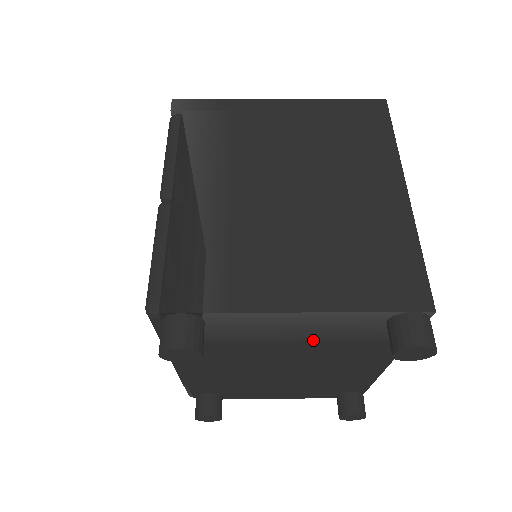
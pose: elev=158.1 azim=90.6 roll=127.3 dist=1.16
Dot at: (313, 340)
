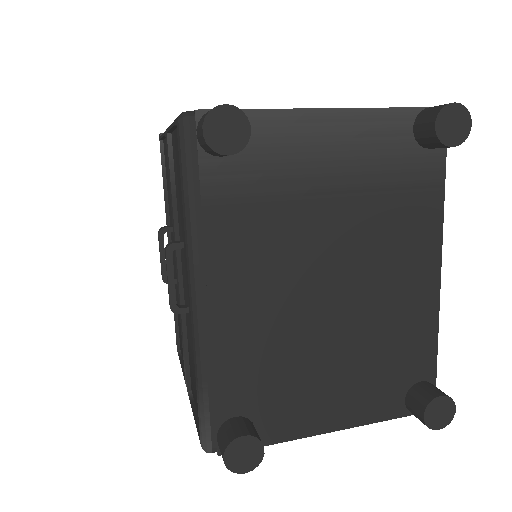
Dot at: (353, 187)
